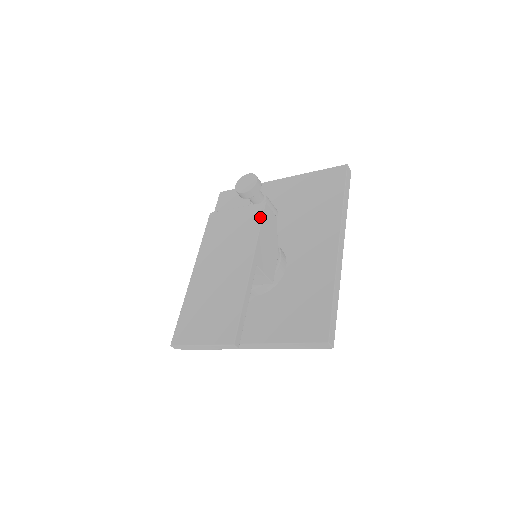
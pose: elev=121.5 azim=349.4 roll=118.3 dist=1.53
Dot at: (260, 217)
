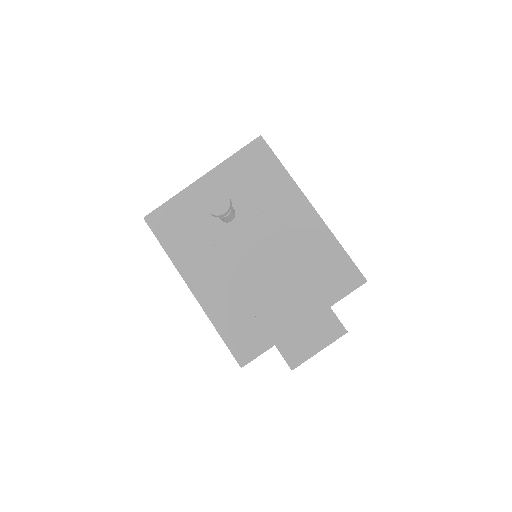
Dot at: (271, 227)
